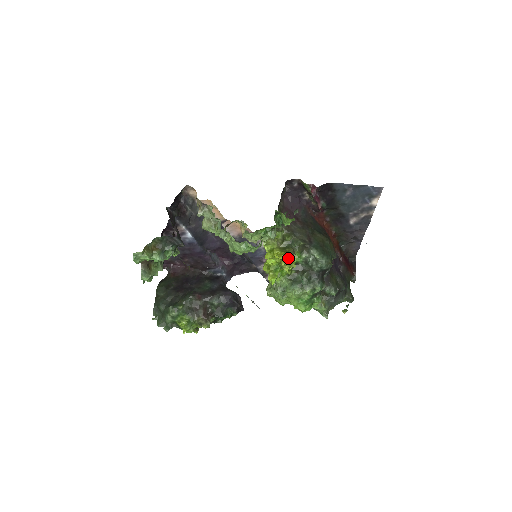
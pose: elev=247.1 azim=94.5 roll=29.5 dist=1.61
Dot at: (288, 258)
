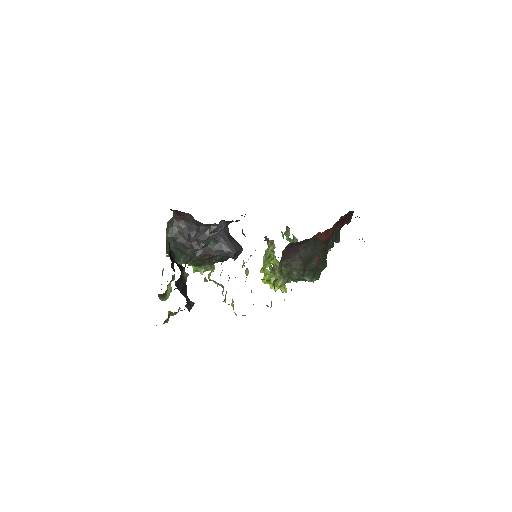
Dot at: (282, 287)
